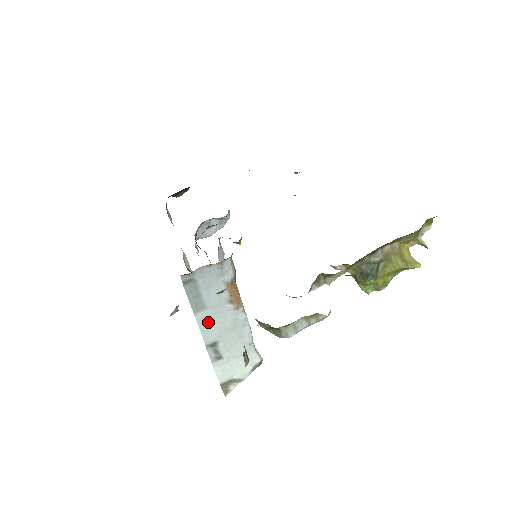
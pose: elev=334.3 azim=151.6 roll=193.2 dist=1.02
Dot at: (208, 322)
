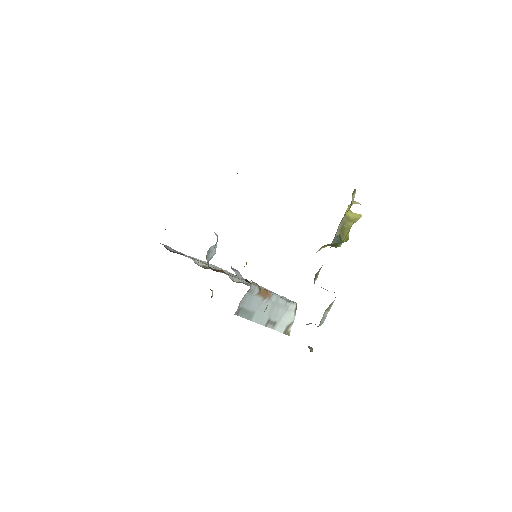
Dot at: (260, 317)
